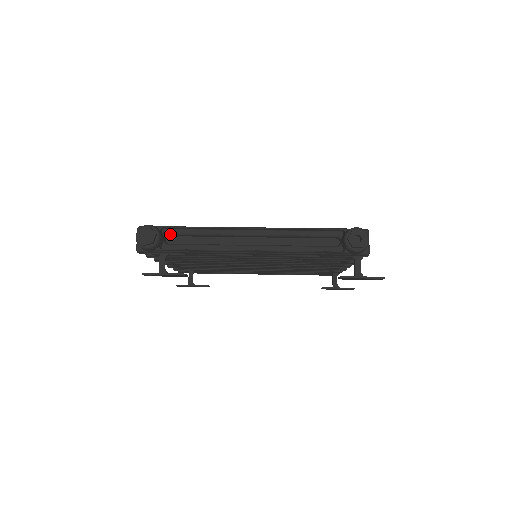
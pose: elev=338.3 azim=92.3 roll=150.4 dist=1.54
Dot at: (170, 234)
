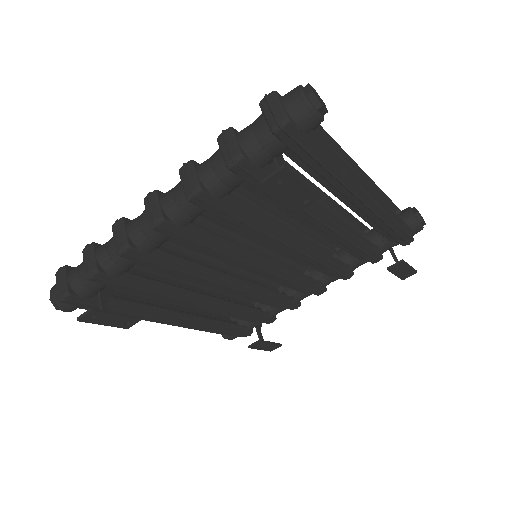
Dot at: occluded
